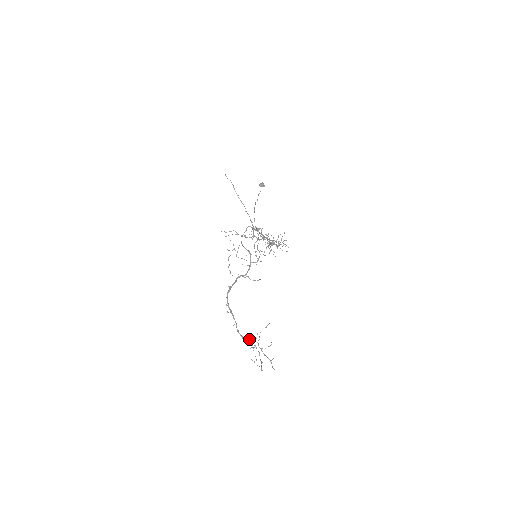
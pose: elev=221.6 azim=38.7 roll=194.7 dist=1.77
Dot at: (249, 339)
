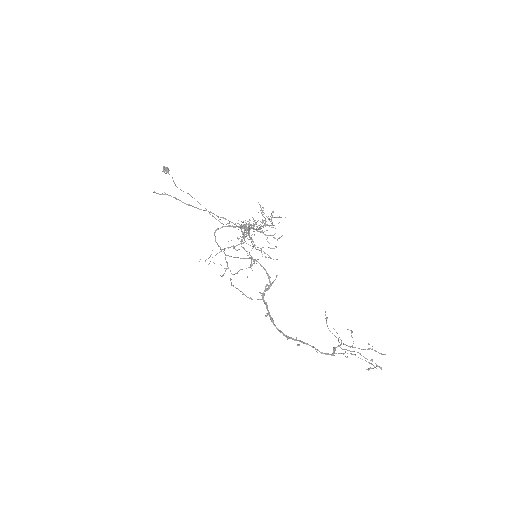
Dot at: (334, 349)
